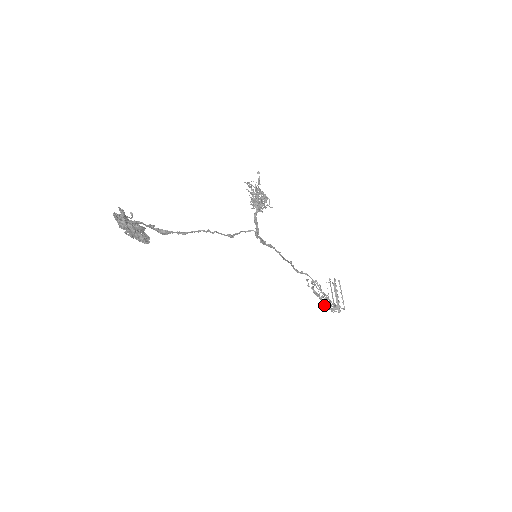
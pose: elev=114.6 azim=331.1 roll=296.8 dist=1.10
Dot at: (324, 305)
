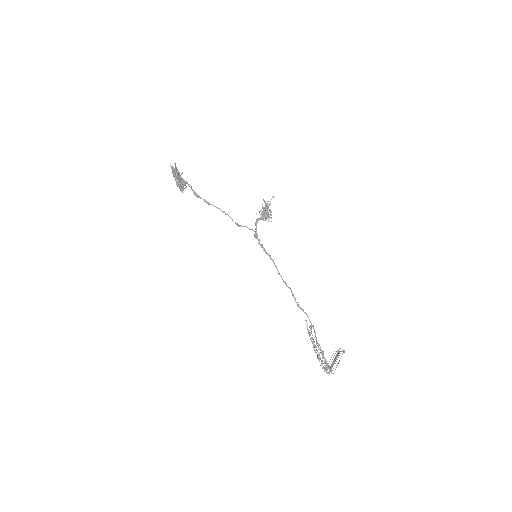
Dot at: (317, 357)
